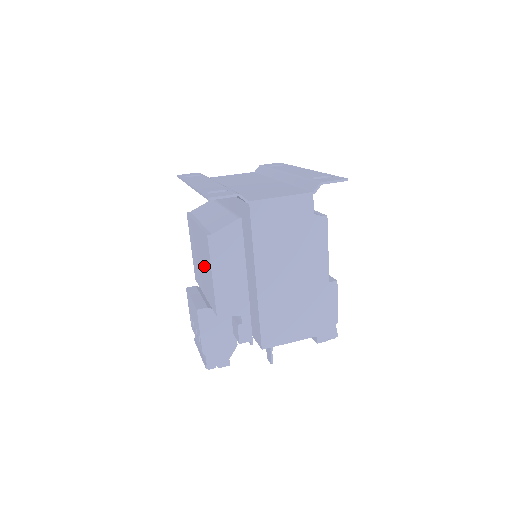
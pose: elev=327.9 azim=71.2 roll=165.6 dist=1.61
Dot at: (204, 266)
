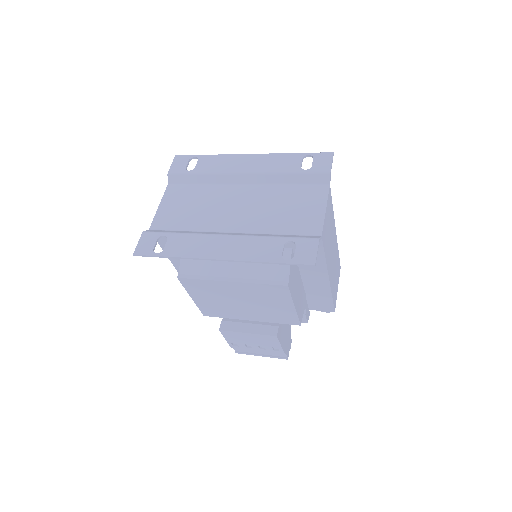
Dot at: (260, 305)
